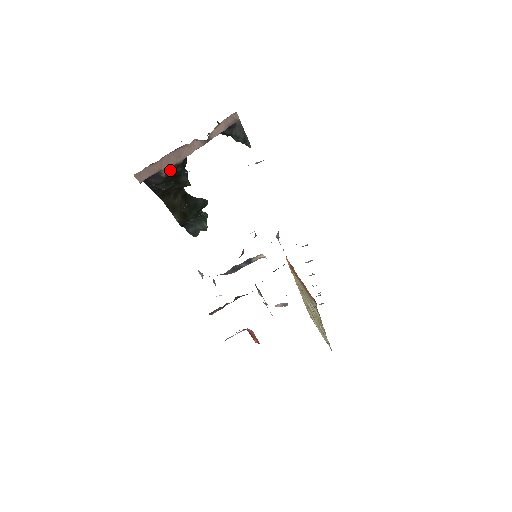
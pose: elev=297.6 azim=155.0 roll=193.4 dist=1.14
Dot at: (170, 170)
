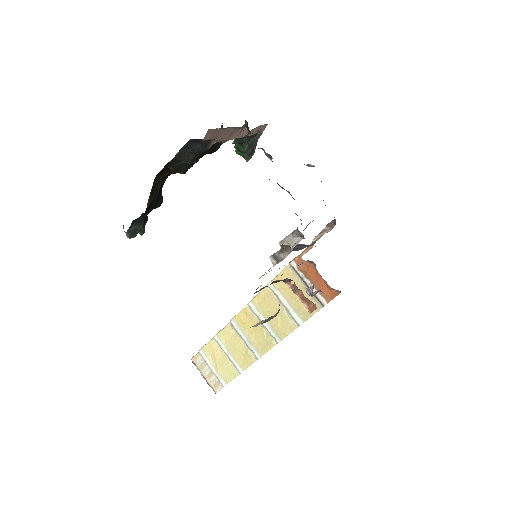
Dot at: (213, 144)
